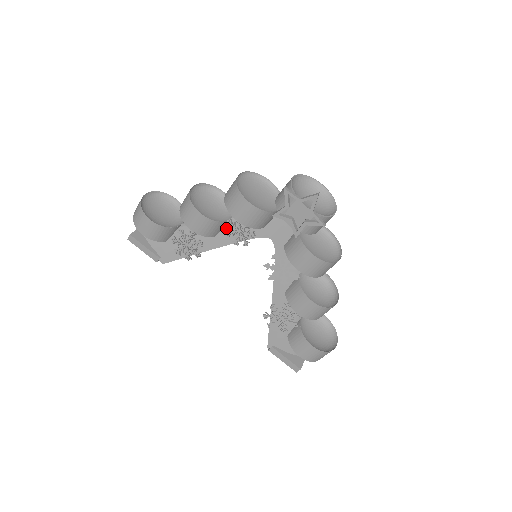
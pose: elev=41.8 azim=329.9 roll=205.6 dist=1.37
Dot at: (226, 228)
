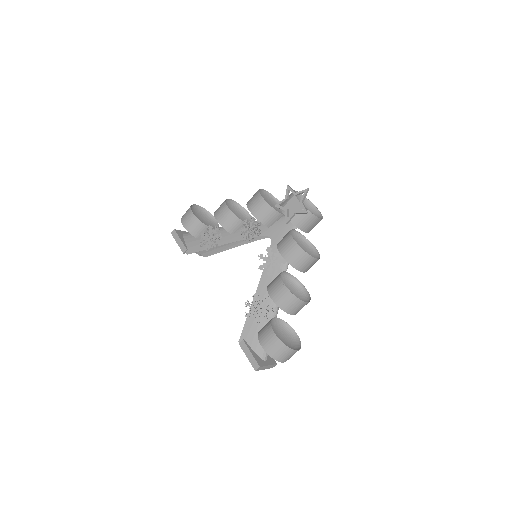
Dot at: (242, 229)
